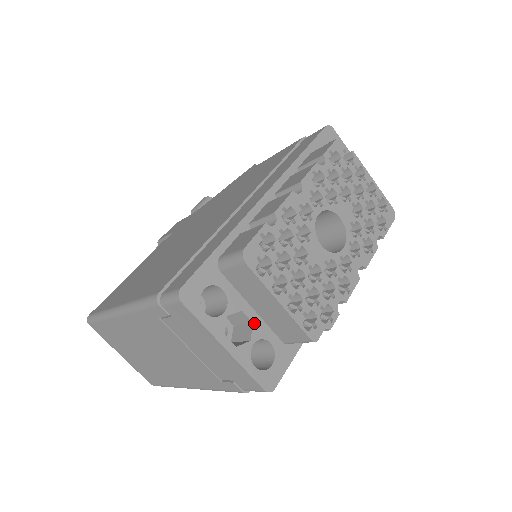
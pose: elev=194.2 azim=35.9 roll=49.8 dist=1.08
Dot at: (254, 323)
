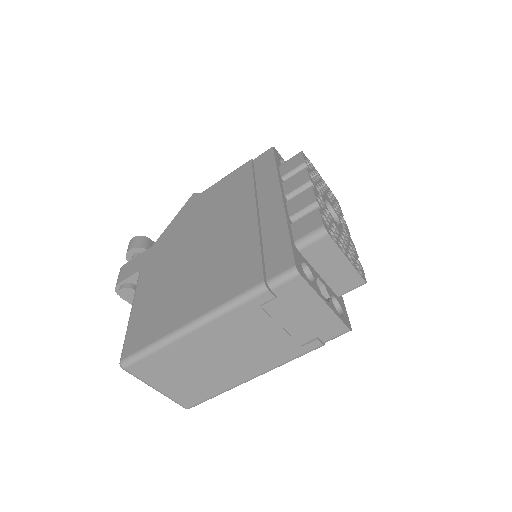
Dot at: (325, 285)
